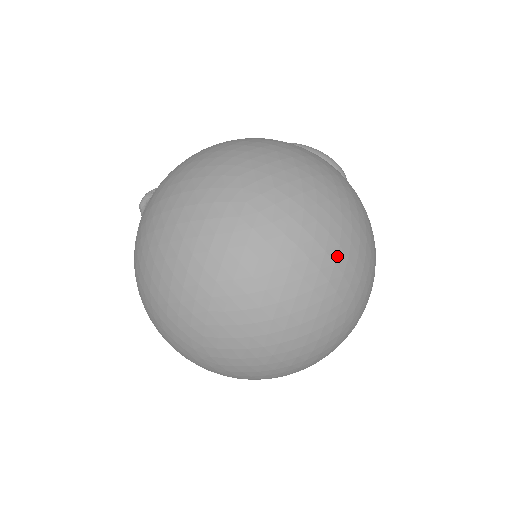
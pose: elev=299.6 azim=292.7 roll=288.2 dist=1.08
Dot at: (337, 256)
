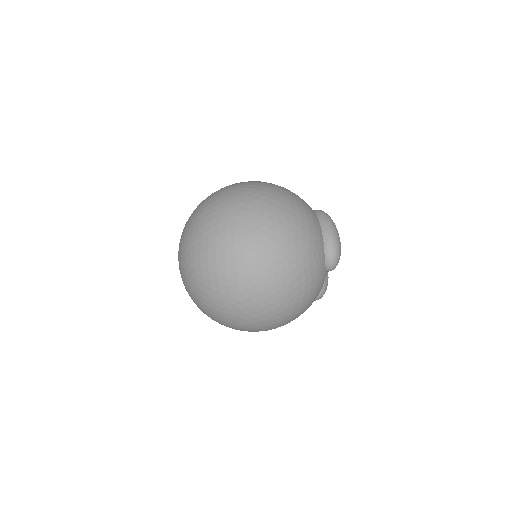
Dot at: (241, 272)
